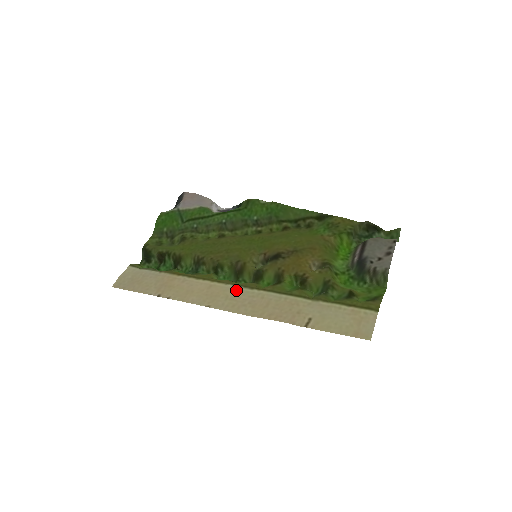
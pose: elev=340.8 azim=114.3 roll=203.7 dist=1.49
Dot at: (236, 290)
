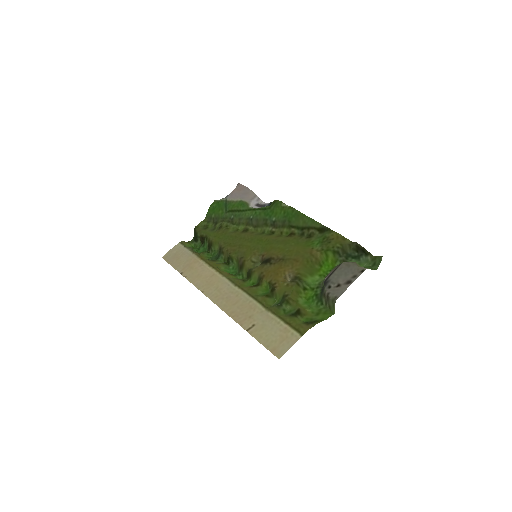
Dot at: (225, 283)
